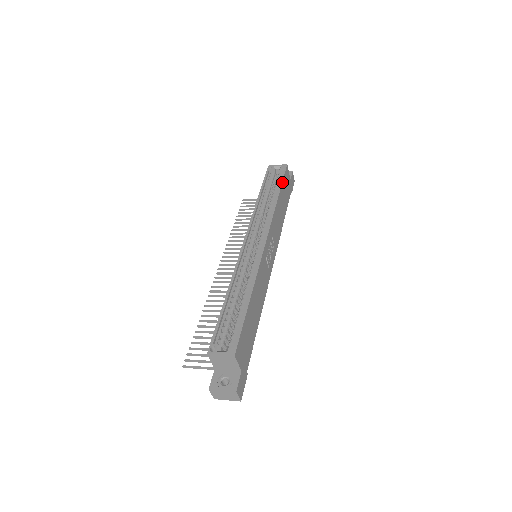
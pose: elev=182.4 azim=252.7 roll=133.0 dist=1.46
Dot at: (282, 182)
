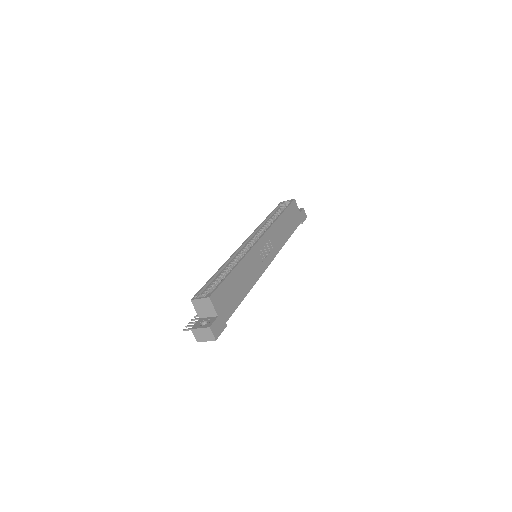
Dot at: (286, 208)
